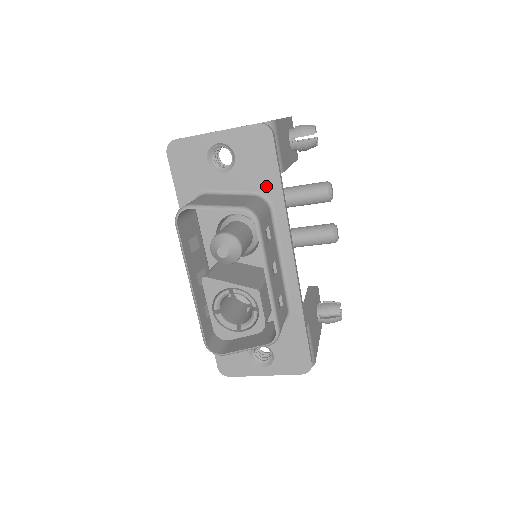
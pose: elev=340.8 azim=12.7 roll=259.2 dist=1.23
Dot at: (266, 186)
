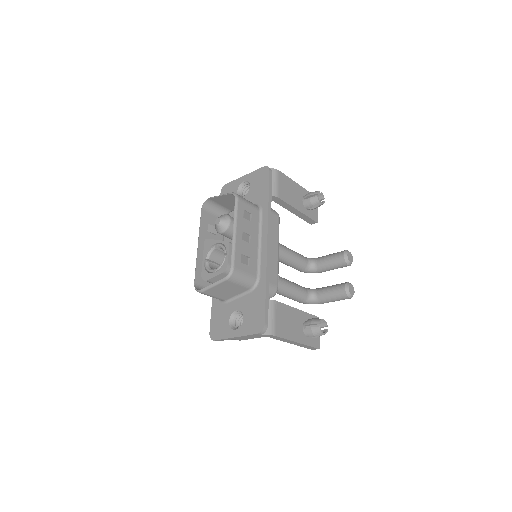
Dot at: (261, 199)
